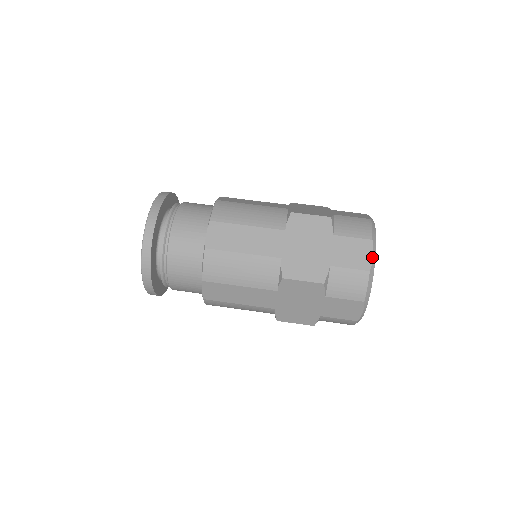
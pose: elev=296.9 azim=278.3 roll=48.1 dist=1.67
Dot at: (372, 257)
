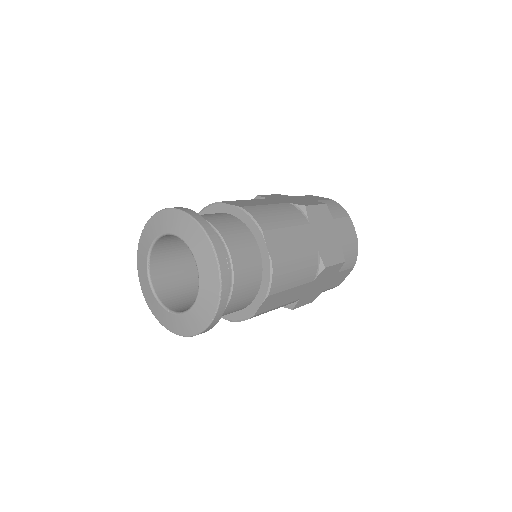
Dot at: (323, 197)
